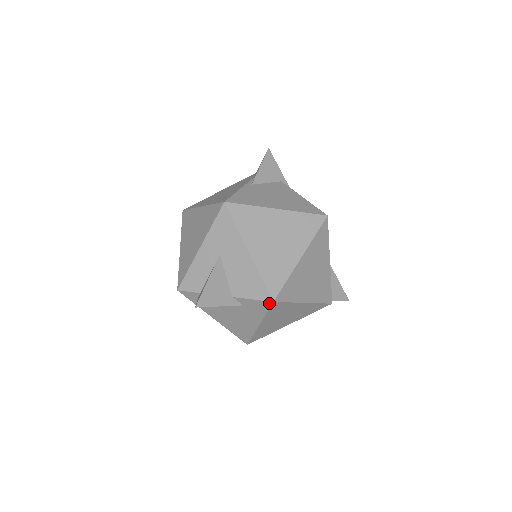
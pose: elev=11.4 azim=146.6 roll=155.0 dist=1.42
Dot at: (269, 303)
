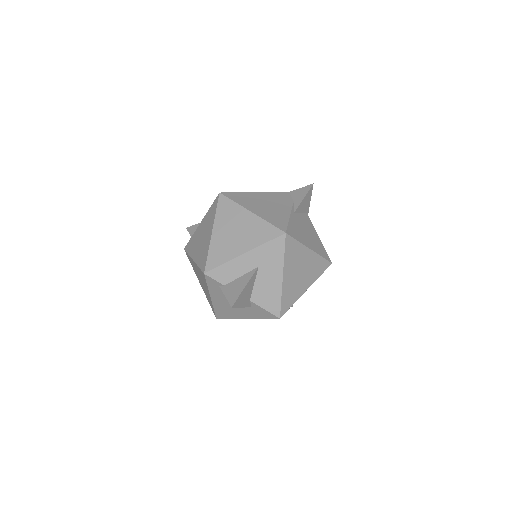
Dot at: (275, 317)
